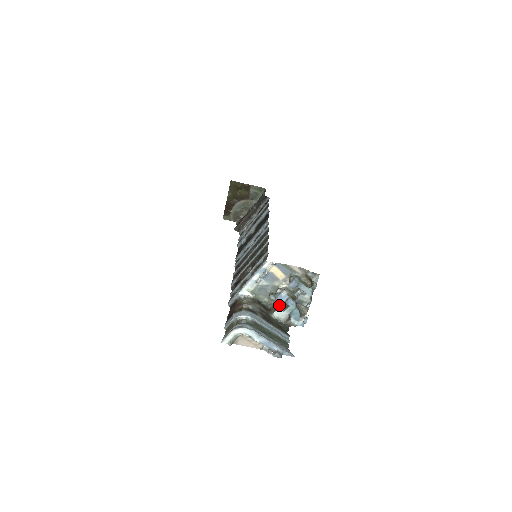
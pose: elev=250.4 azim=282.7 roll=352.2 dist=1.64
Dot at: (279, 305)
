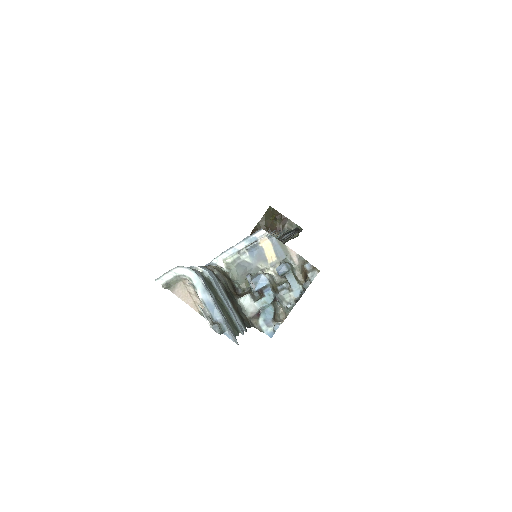
Dot at: (253, 292)
